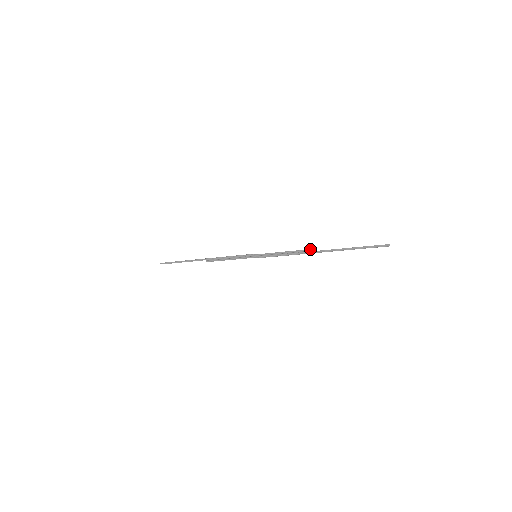
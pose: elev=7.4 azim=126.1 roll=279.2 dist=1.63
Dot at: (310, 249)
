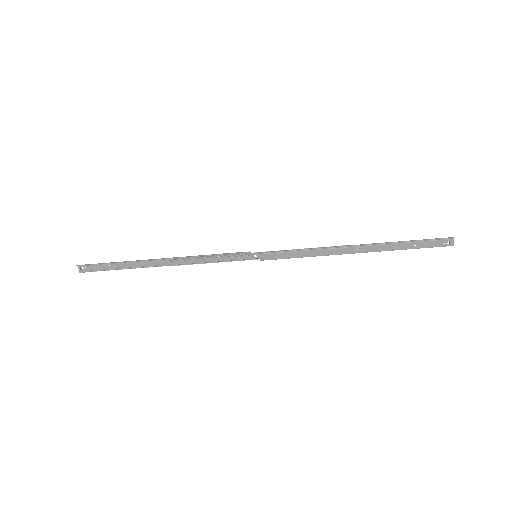
Dot at: (344, 245)
